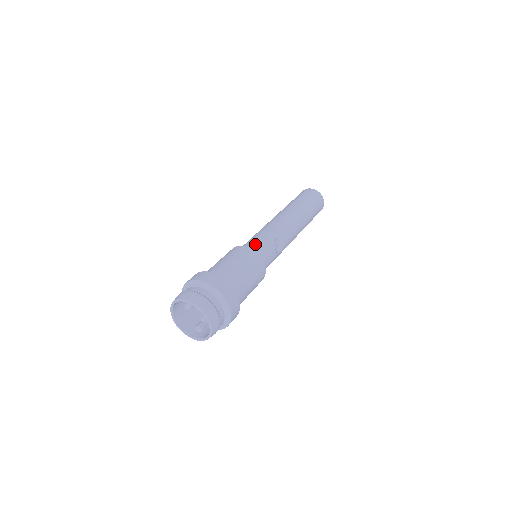
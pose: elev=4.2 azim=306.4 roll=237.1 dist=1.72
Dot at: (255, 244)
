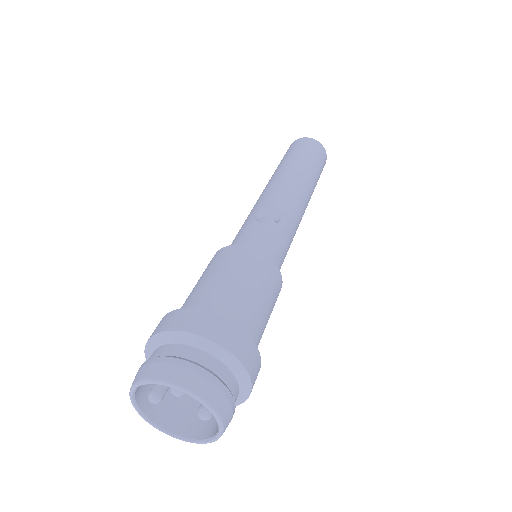
Dot at: occluded
